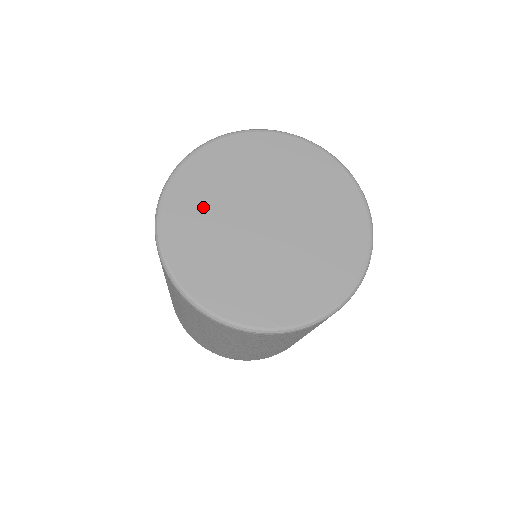
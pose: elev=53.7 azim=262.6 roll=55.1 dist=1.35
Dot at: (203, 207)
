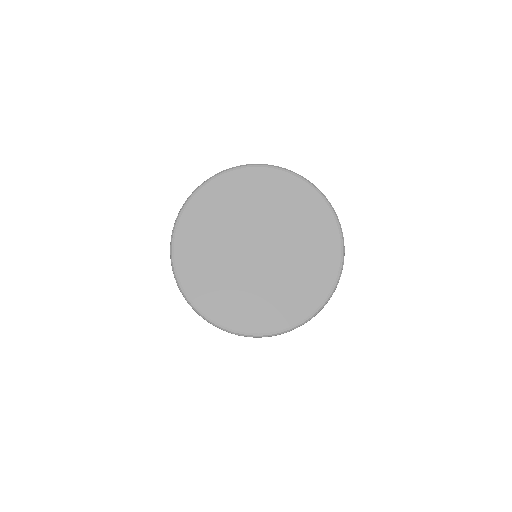
Dot at: (206, 240)
